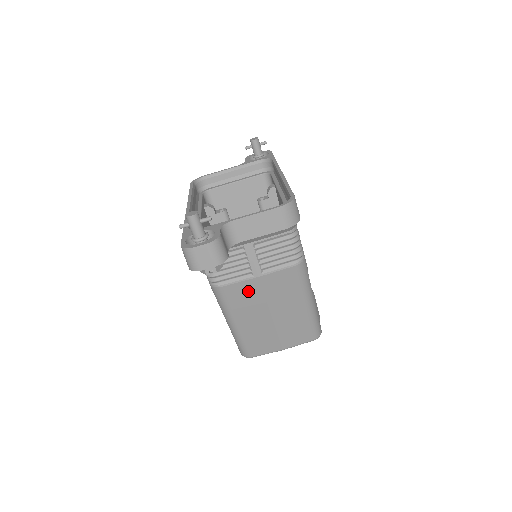
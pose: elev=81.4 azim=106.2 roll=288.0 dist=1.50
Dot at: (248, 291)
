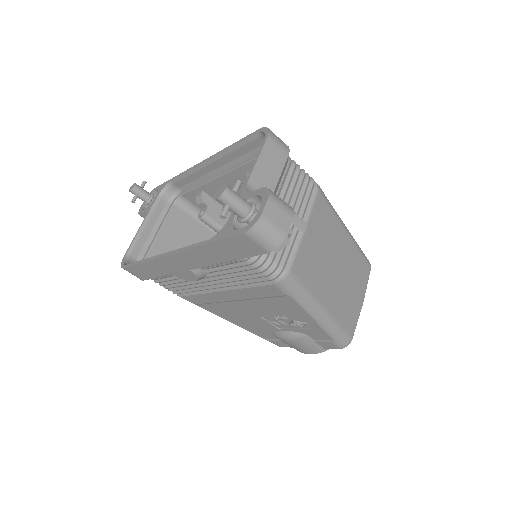
Dot at: (309, 255)
